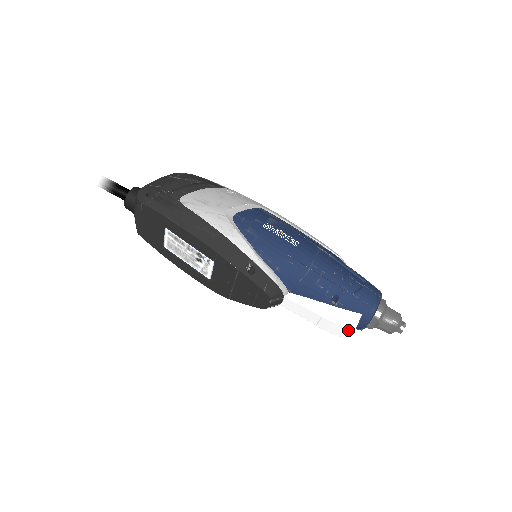
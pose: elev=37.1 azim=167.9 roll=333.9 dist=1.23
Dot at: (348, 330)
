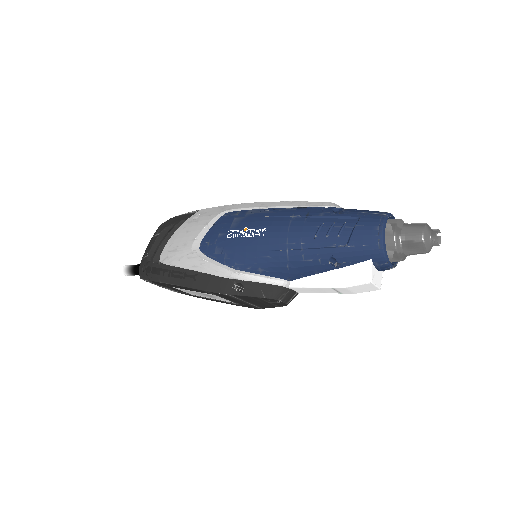
Dot at: (367, 285)
